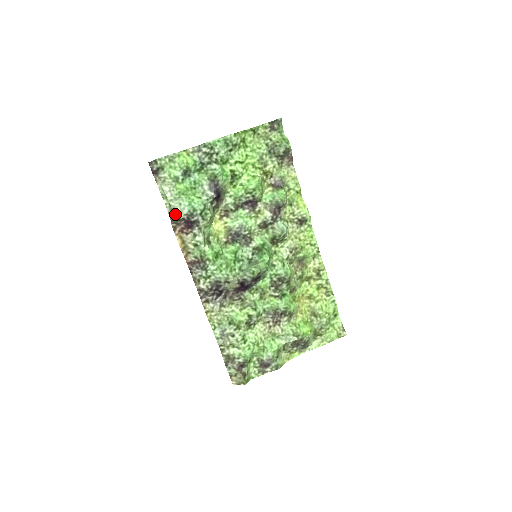
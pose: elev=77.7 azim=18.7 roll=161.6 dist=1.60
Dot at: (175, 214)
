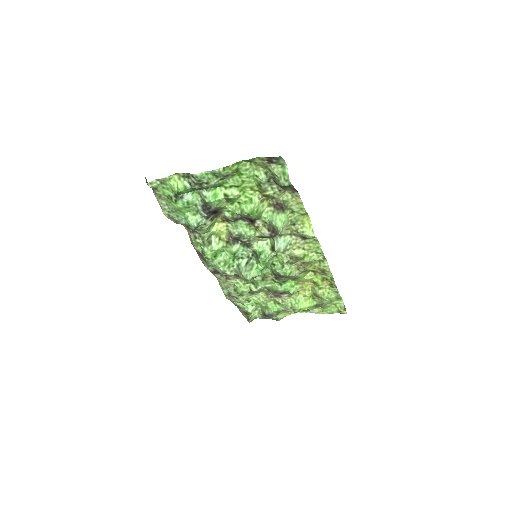
Dot at: (175, 221)
